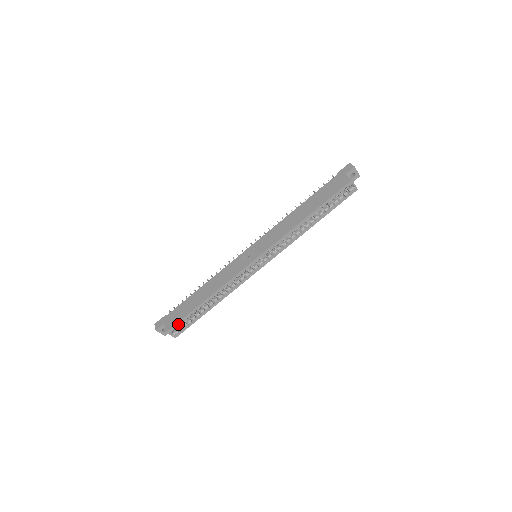
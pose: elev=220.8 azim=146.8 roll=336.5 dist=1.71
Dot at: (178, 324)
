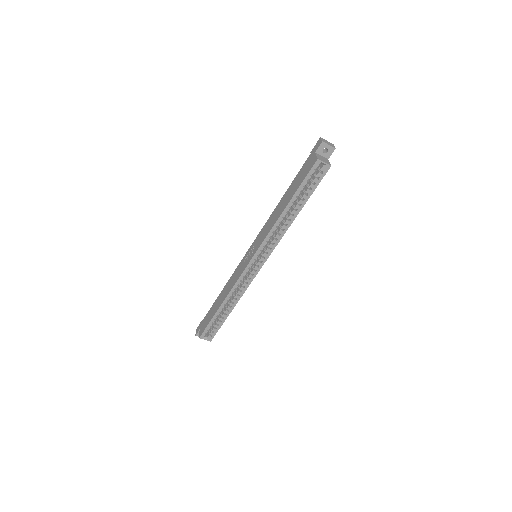
Dot at: (206, 330)
